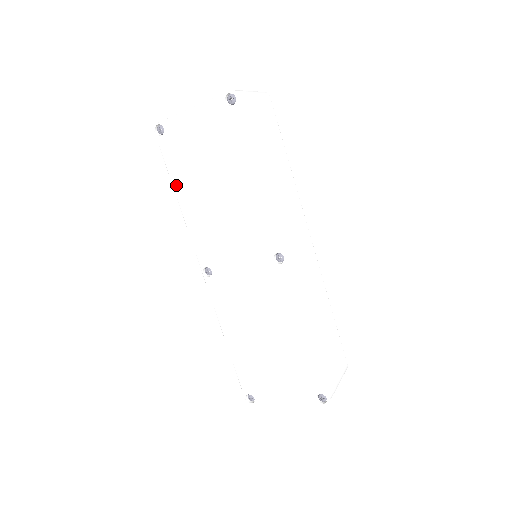
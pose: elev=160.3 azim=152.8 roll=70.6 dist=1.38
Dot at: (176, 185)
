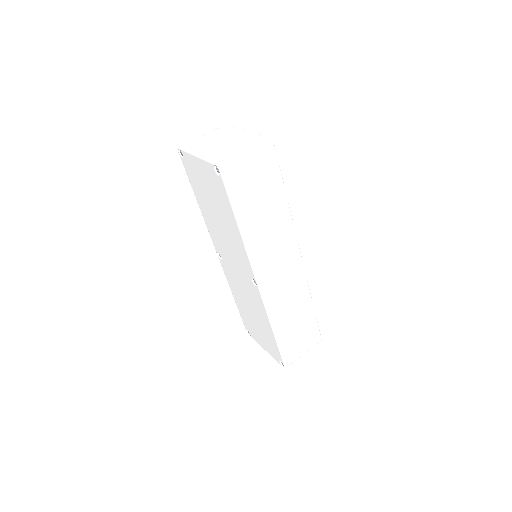
Dot at: (195, 195)
